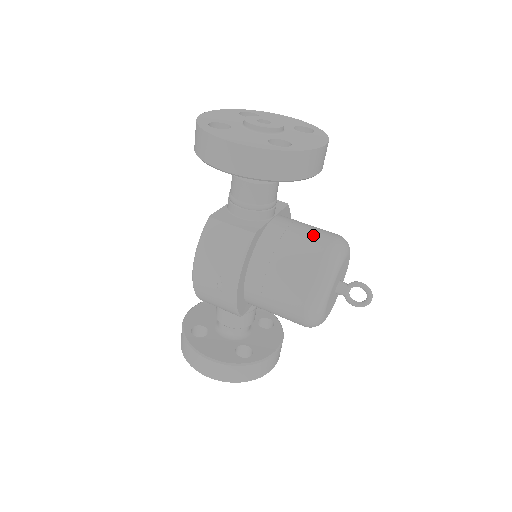
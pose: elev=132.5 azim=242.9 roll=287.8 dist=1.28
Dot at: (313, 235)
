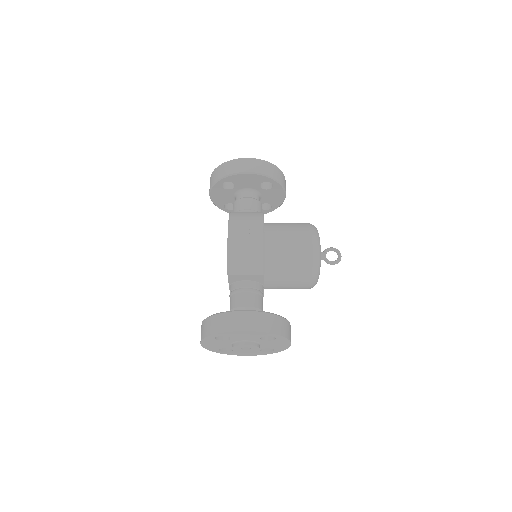
Dot at: occluded
